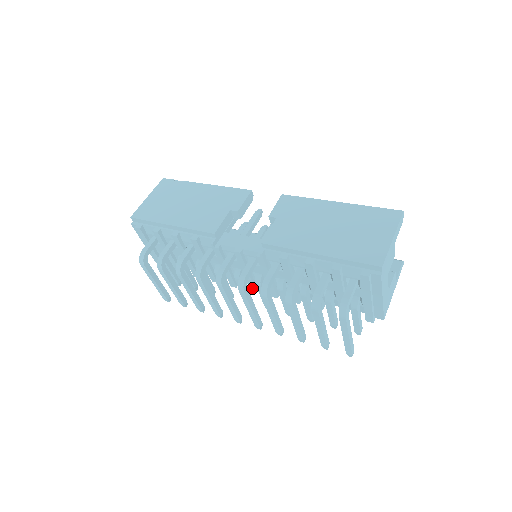
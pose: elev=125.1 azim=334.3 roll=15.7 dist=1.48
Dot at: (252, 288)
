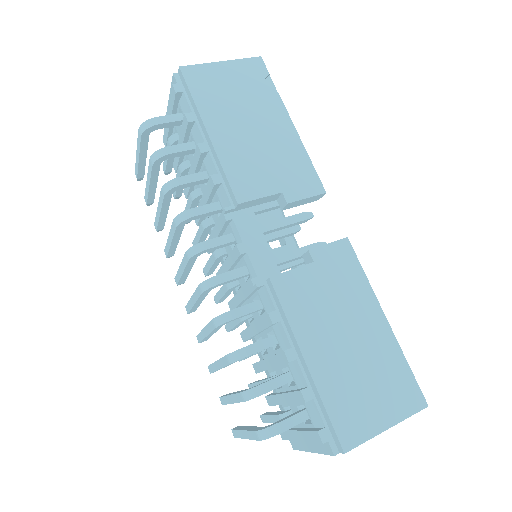
Dot at: occluded
